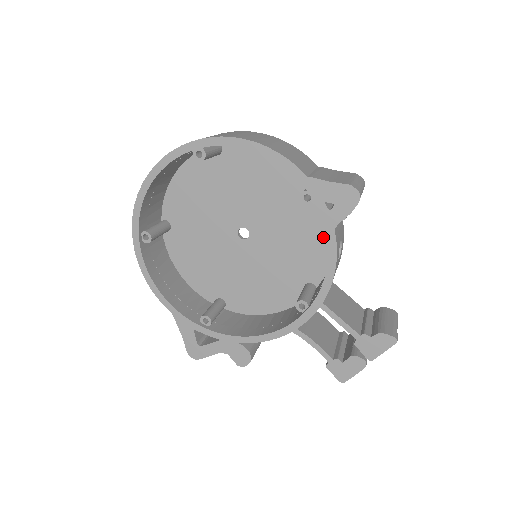
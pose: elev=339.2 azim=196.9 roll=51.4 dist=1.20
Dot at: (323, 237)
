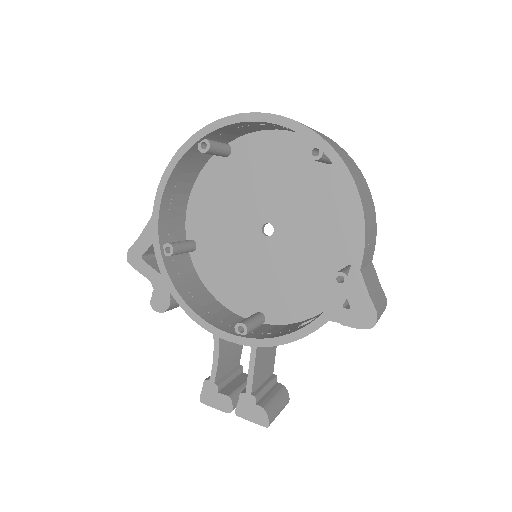
Dot at: (312, 304)
